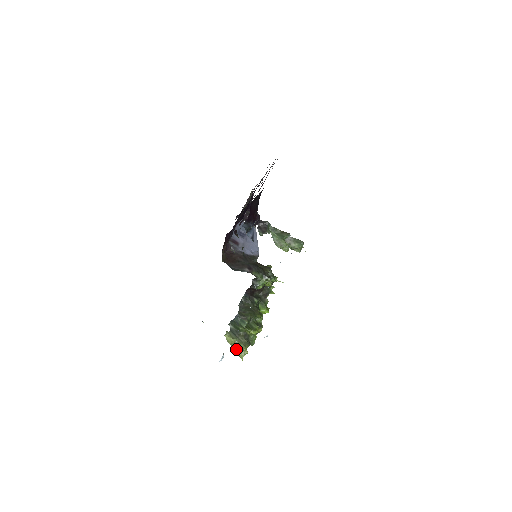
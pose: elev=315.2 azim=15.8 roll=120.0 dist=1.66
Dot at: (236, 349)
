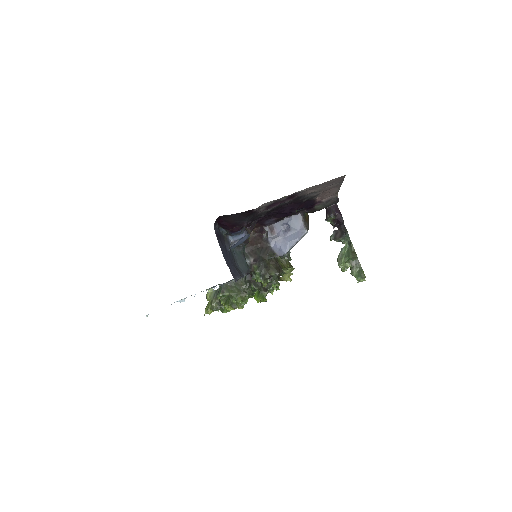
Dot at: (207, 305)
